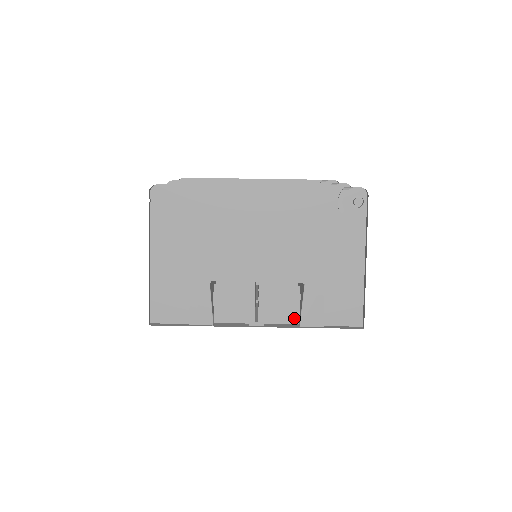
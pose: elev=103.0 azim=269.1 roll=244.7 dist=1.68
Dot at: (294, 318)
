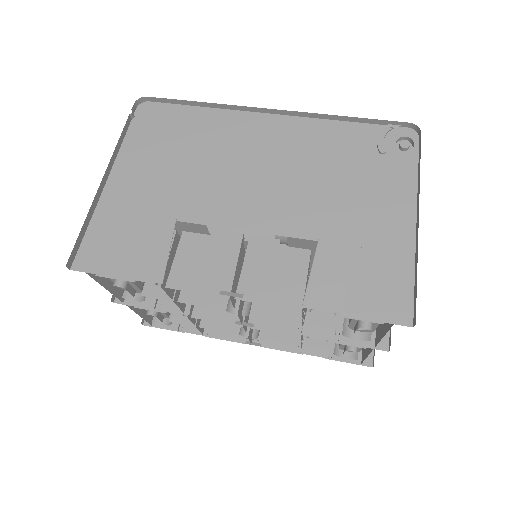
Dot at: (295, 299)
